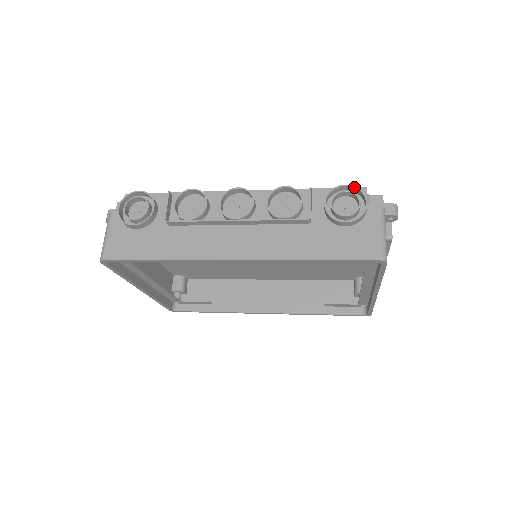
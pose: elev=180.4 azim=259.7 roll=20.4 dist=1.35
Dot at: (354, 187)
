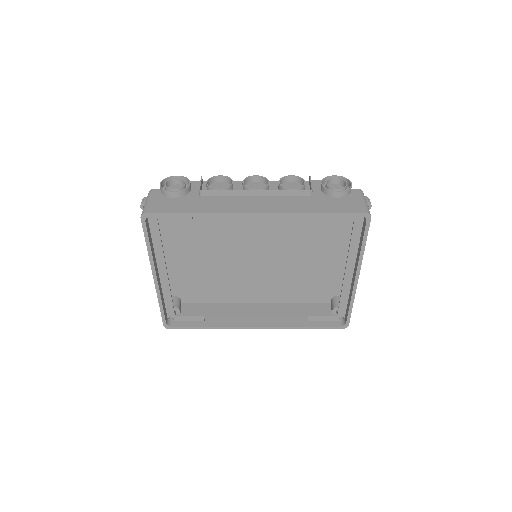
Dot at: (341, 176)
